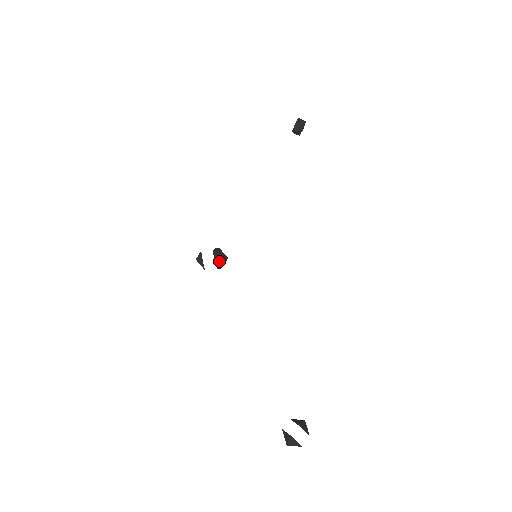
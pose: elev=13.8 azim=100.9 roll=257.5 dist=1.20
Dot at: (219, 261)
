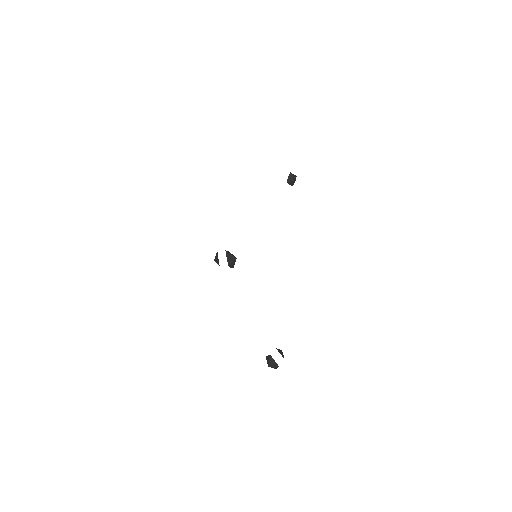
Dot at: (230, 259)
